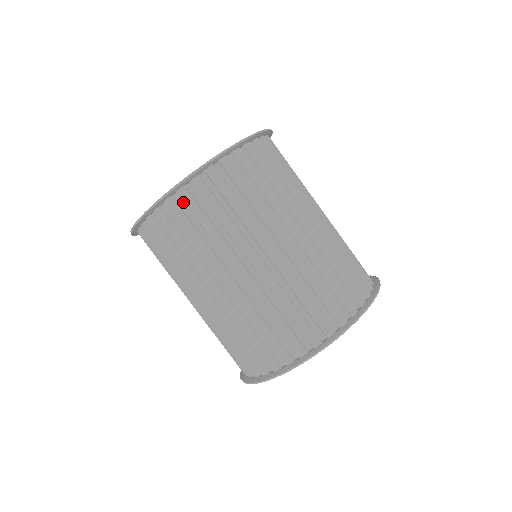
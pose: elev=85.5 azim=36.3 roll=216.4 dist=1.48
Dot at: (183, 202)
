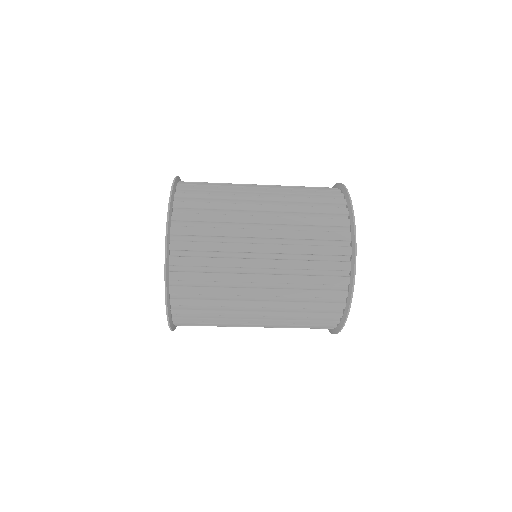
Dot at: occluded
